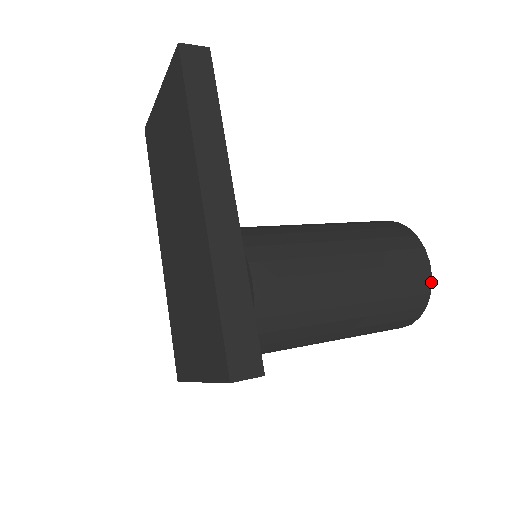
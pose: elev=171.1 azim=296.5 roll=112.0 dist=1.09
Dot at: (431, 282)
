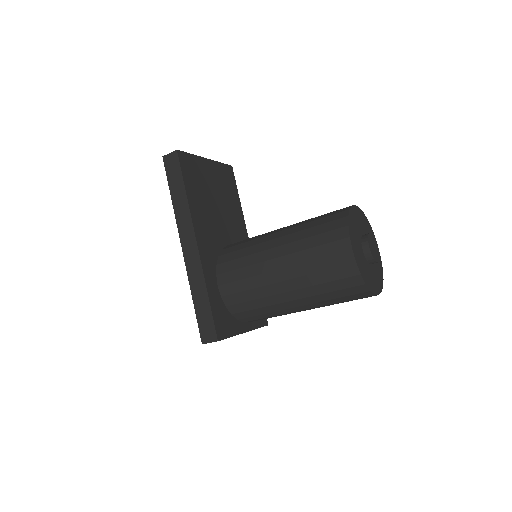
Dot at: (357, 266)
